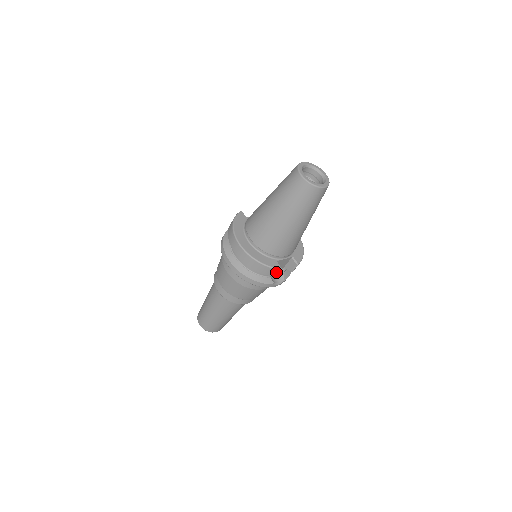
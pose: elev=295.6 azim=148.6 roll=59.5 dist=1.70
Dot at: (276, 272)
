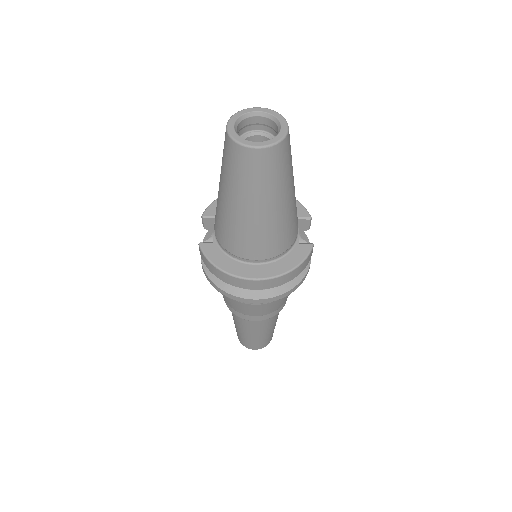
Dot at: (311, 253)
